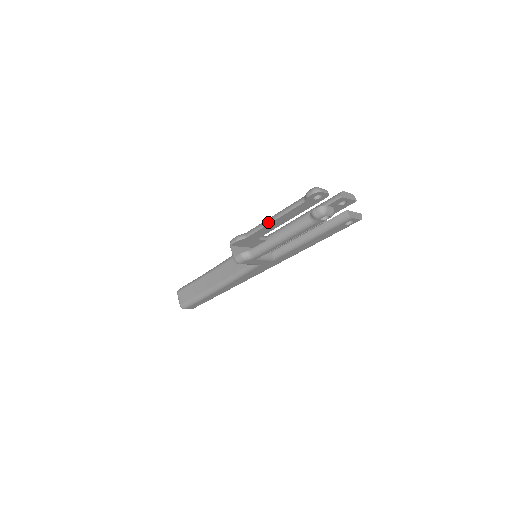
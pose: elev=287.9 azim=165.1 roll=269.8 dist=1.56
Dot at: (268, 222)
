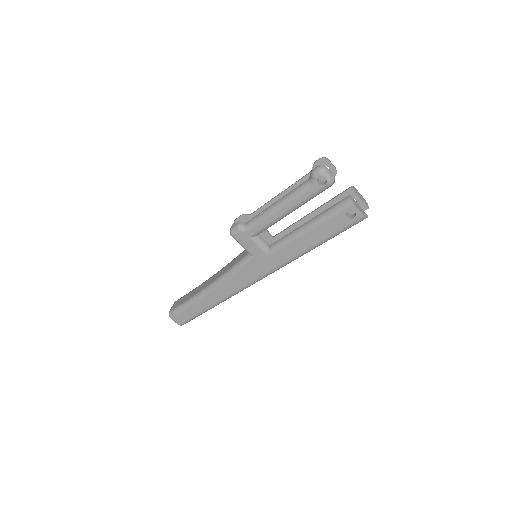
Dot at: (274, 197)
